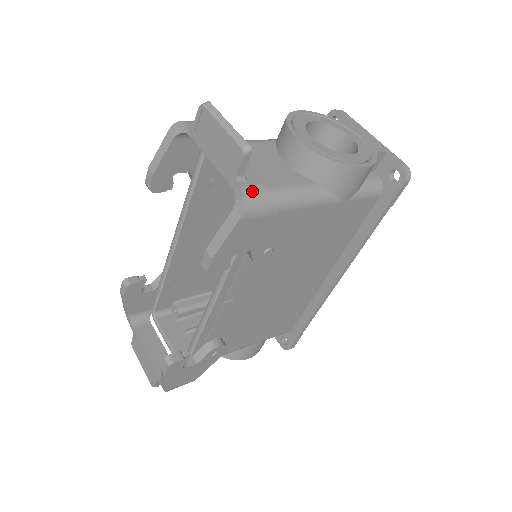
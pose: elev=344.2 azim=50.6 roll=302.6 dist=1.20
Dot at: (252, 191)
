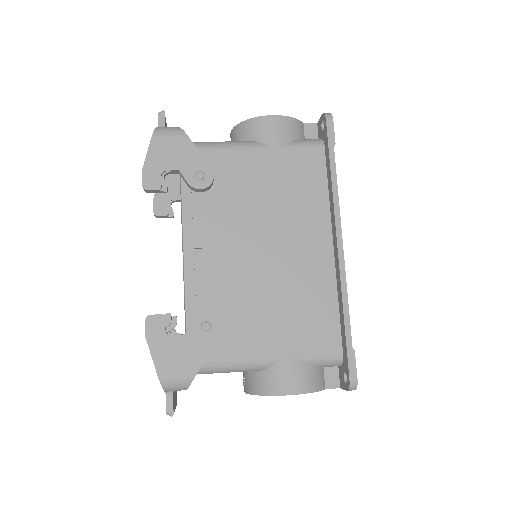
Dot at: (165, 127)
